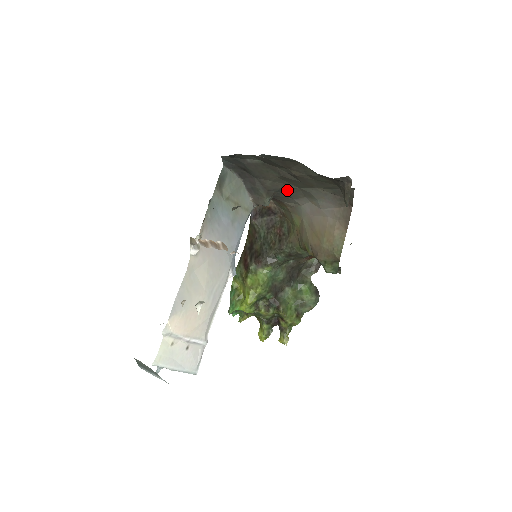
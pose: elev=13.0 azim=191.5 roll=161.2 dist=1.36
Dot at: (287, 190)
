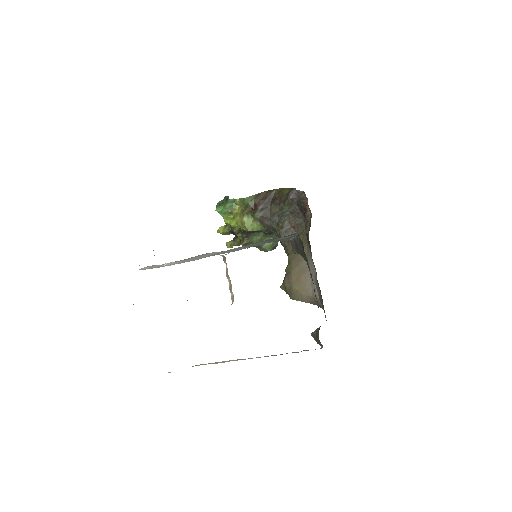
Dot at: occluded
